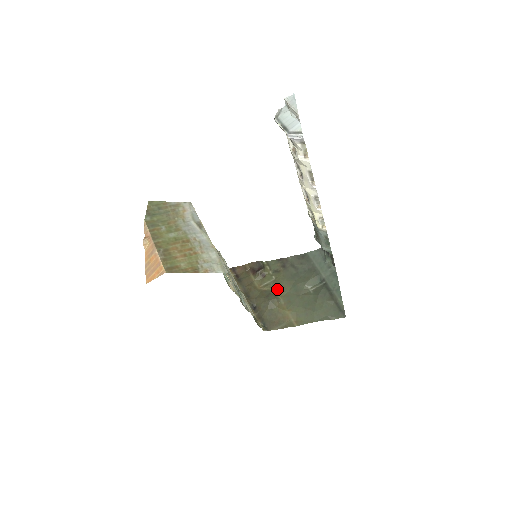
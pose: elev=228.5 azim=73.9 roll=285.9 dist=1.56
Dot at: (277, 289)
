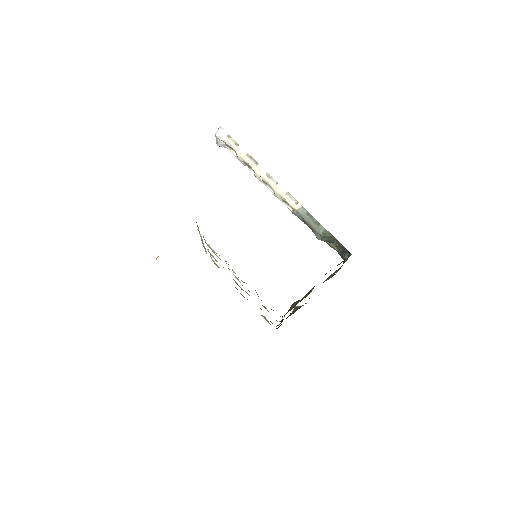
Dot at: occluded
